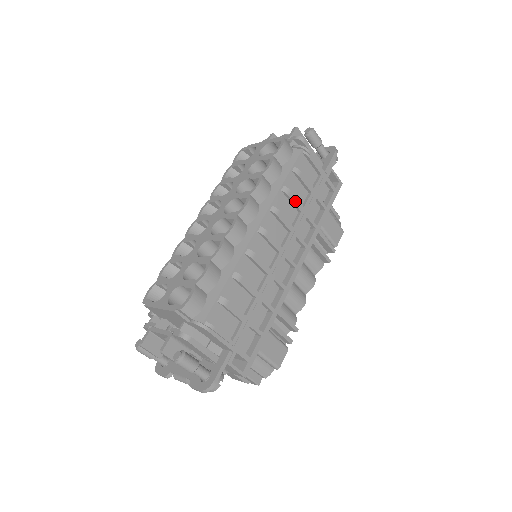
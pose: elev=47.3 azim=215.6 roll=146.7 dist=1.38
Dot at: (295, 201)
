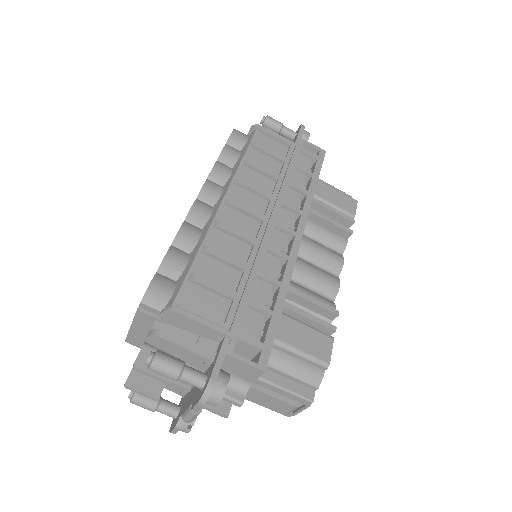
Dot at: (264, 170)
